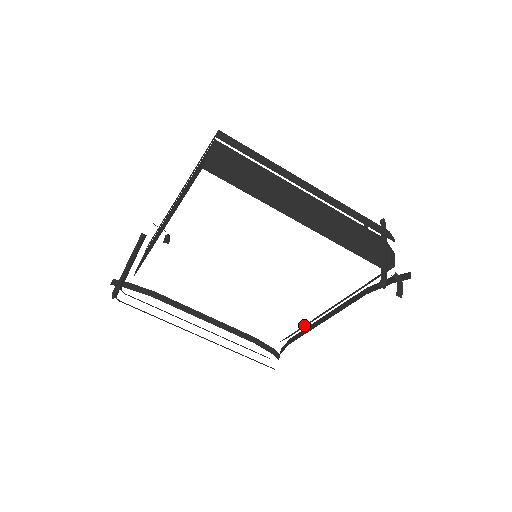
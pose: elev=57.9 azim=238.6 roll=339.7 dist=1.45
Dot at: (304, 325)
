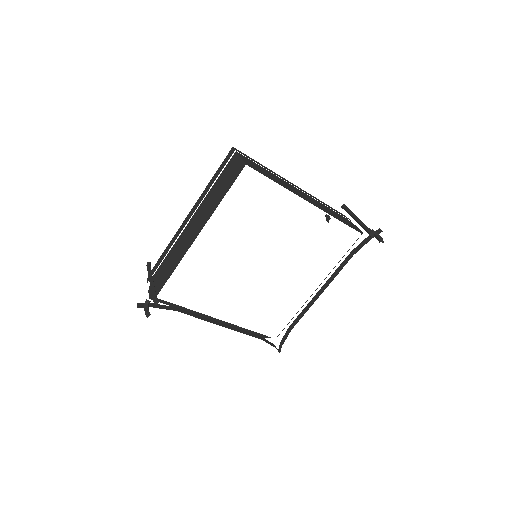
Dot at: occluded
